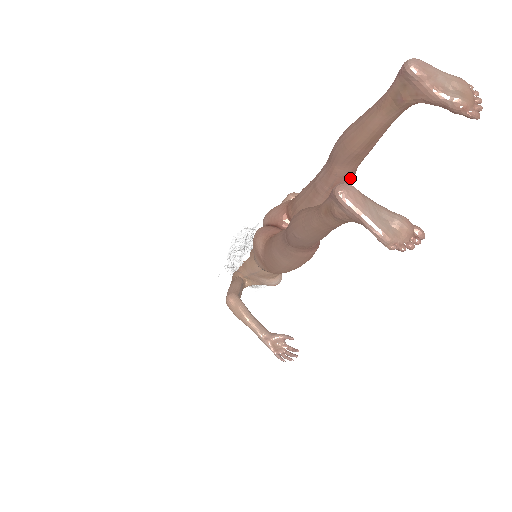
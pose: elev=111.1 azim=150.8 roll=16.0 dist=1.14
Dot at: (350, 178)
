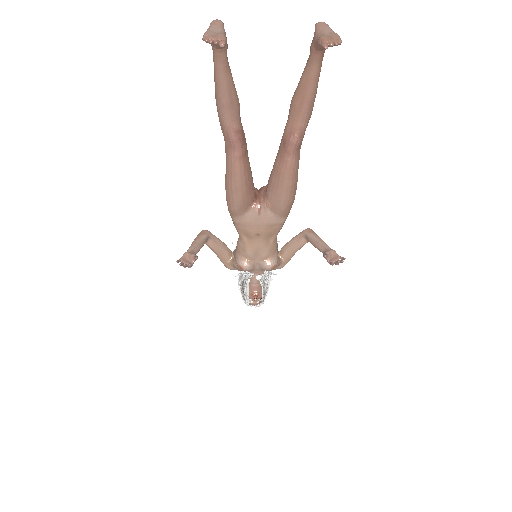
Dot at: (292, 135)
